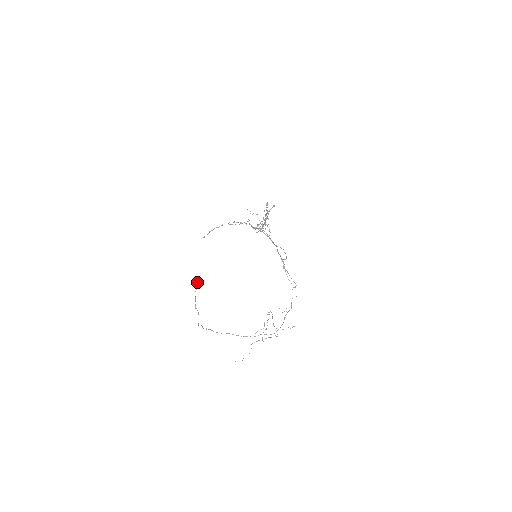
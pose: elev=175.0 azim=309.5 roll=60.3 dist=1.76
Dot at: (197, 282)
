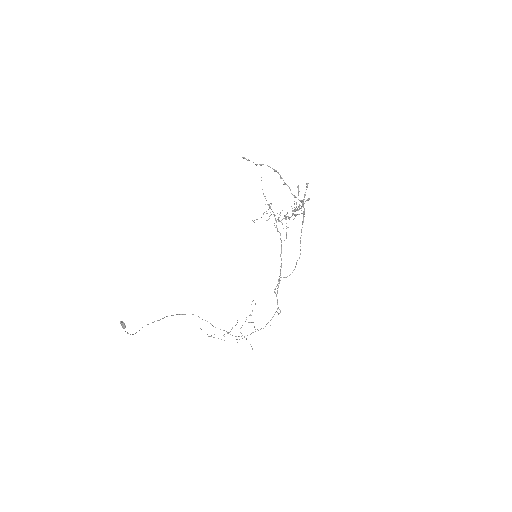
Dot at: (123, 327)
